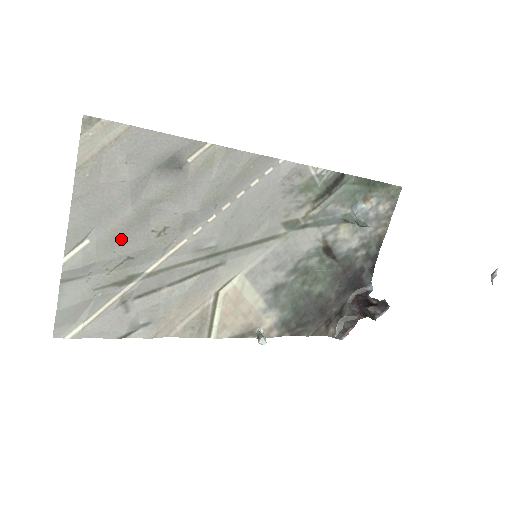
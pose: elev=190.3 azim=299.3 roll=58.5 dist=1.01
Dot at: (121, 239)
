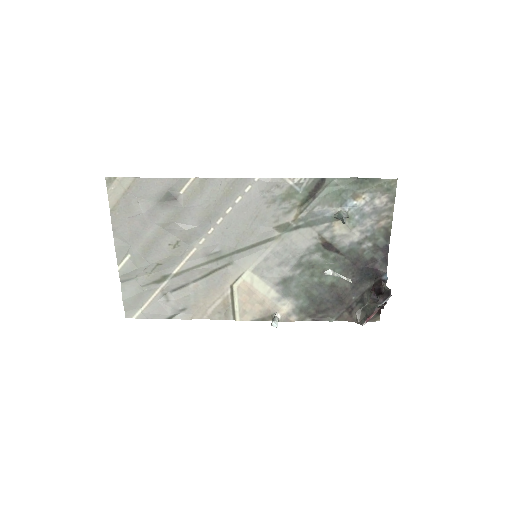
Dot at: (149, 252)
